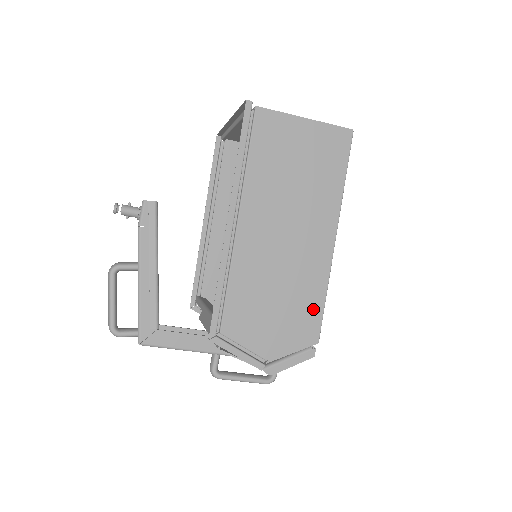
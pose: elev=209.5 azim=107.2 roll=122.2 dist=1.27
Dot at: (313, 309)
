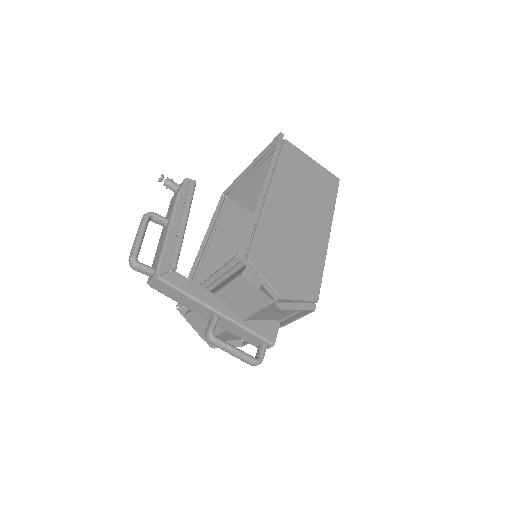
Dot at: (315, 274)
